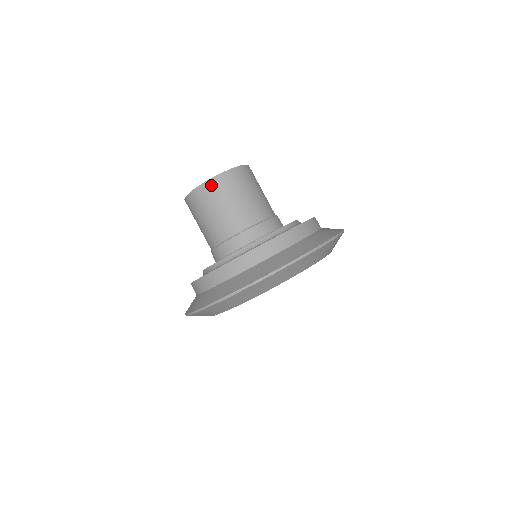
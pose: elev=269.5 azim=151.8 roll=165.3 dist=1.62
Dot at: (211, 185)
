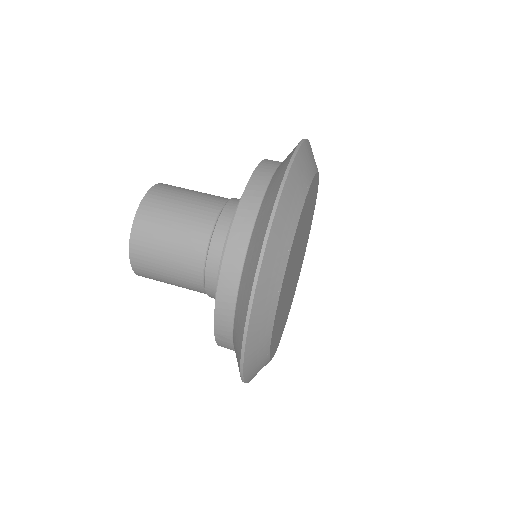
Dot at: (143, 215)
